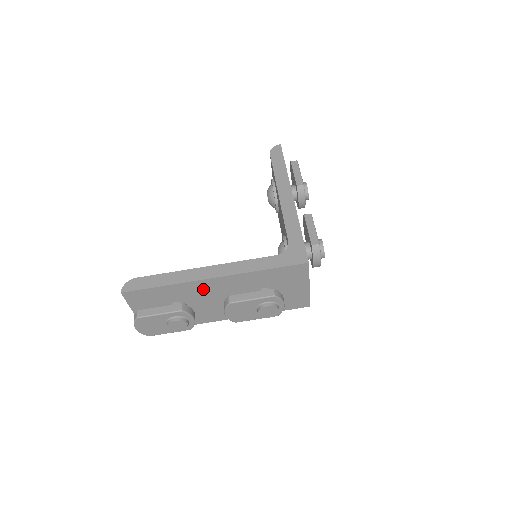
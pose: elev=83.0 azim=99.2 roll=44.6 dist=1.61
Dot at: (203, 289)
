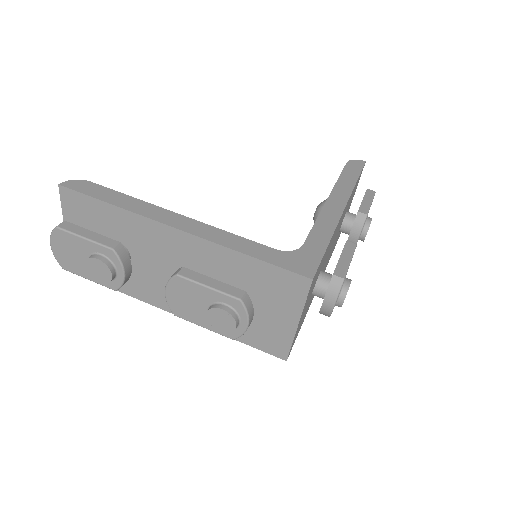
Dot at: (158, 241)
